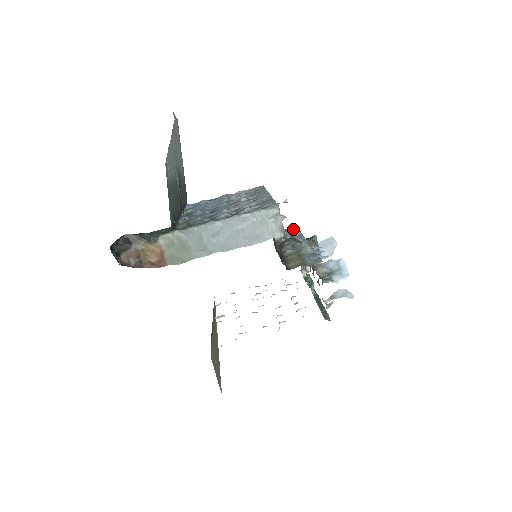
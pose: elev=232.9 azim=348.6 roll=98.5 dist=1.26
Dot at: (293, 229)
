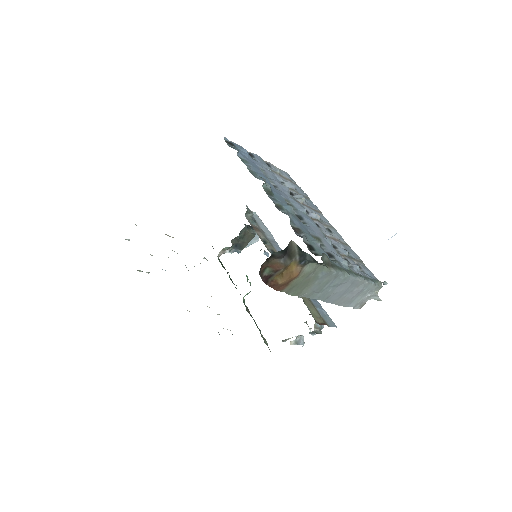
Dot at: (260, 220)
